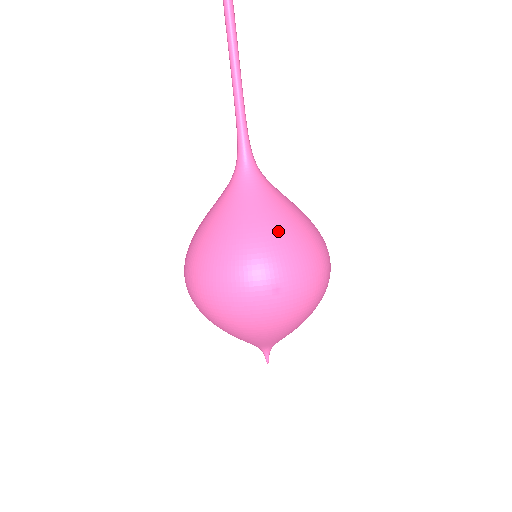
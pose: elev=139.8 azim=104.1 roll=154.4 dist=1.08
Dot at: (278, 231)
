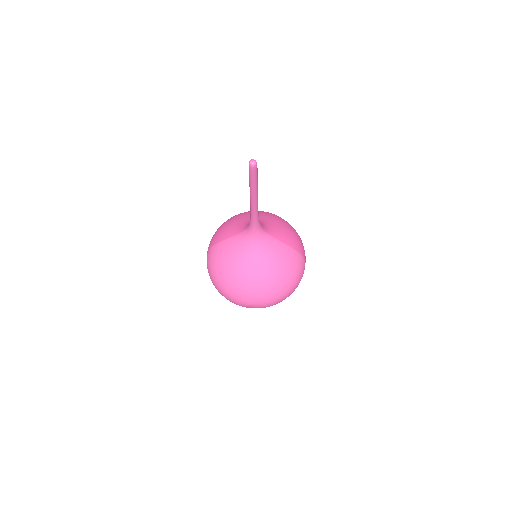
Dot at: (260, 283)
